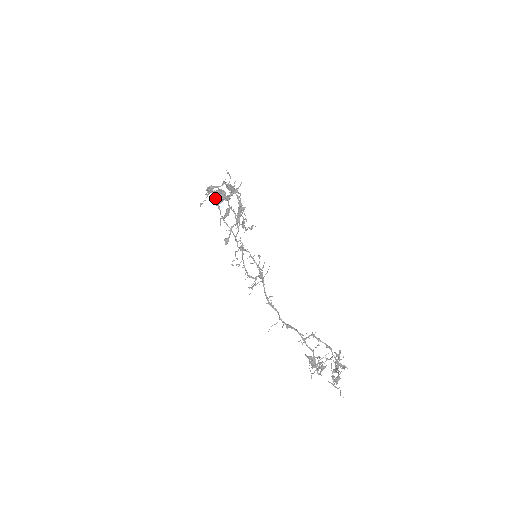
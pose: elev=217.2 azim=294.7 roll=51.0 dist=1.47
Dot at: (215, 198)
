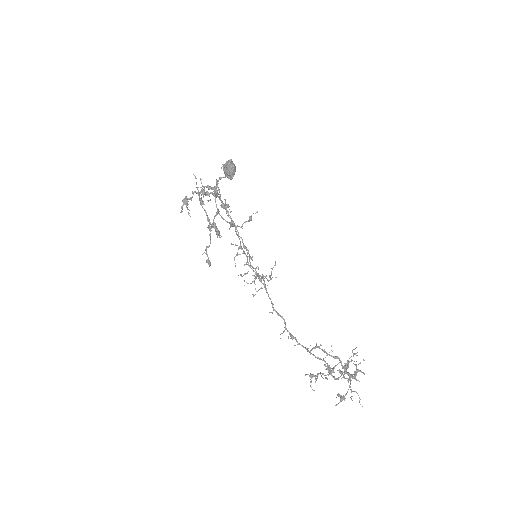
Dot at: occluded
